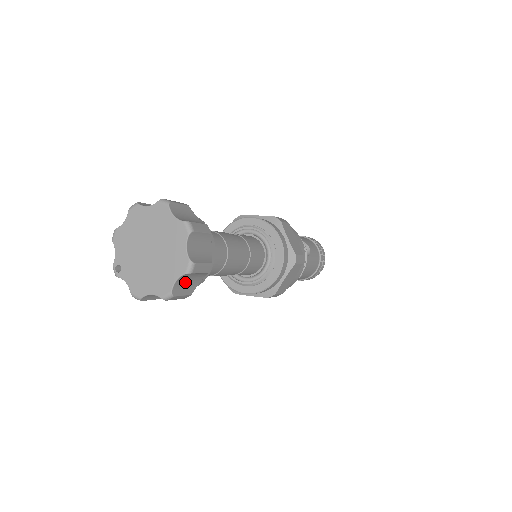
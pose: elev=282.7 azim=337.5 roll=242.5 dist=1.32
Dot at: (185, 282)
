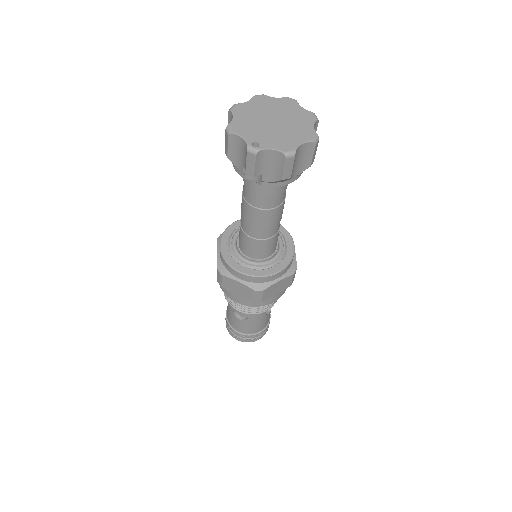
Dot at: occluded
